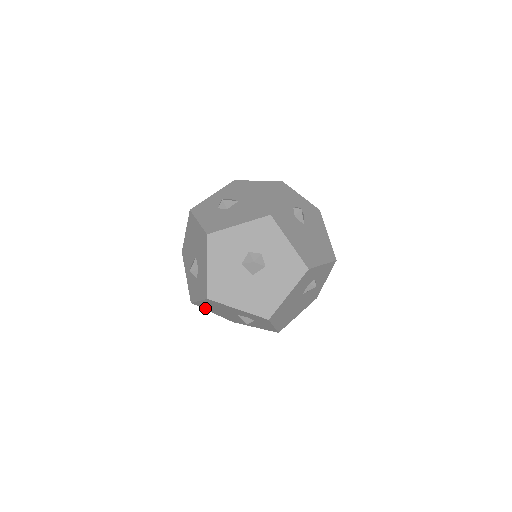
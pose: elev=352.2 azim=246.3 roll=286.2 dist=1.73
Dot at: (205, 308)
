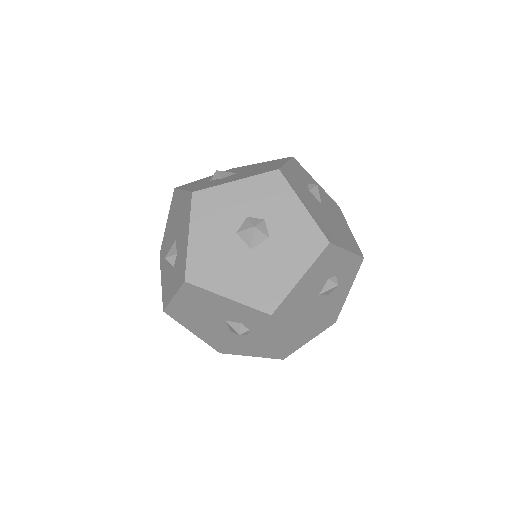
Dot at: (182, 321)
